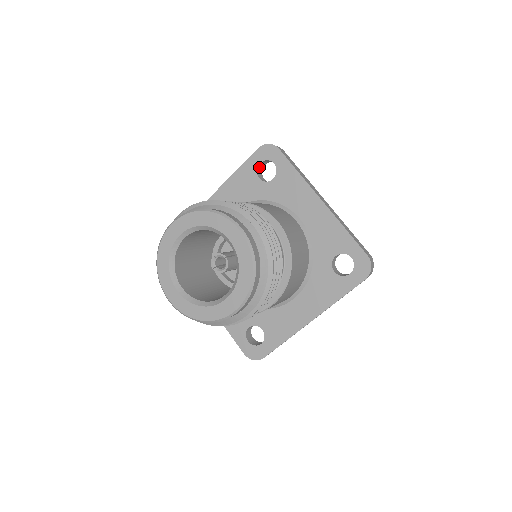
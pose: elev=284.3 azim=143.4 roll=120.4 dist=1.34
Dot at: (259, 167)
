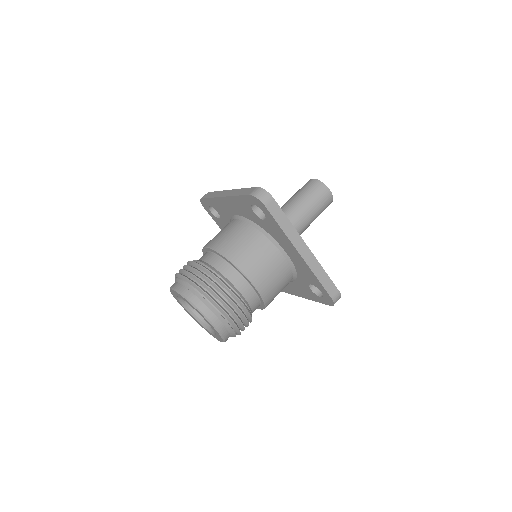
Dot at: occluded
